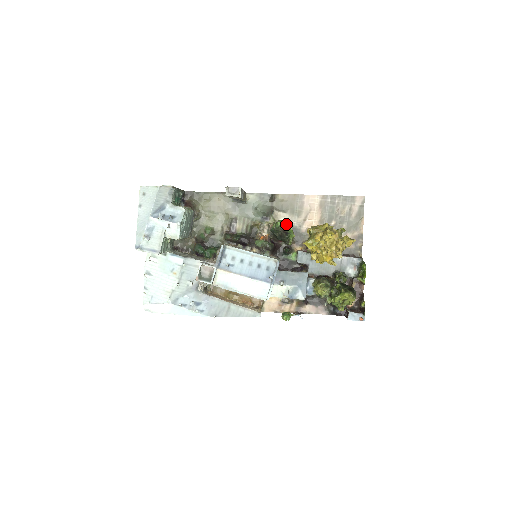
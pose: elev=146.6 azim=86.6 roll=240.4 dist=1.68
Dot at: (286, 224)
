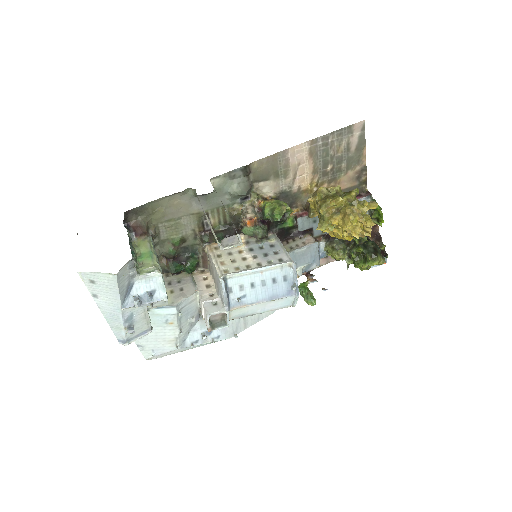
Dot at: (284, 209)
